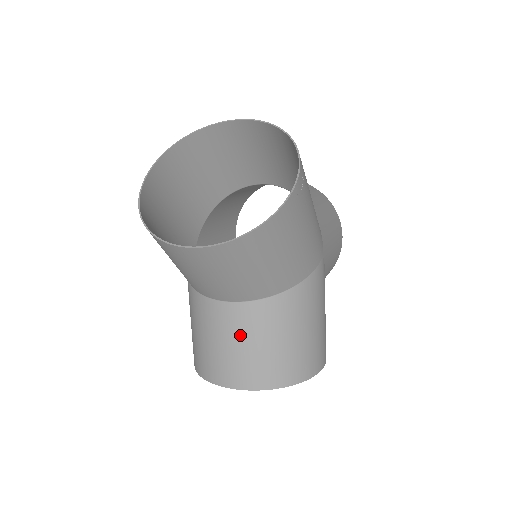
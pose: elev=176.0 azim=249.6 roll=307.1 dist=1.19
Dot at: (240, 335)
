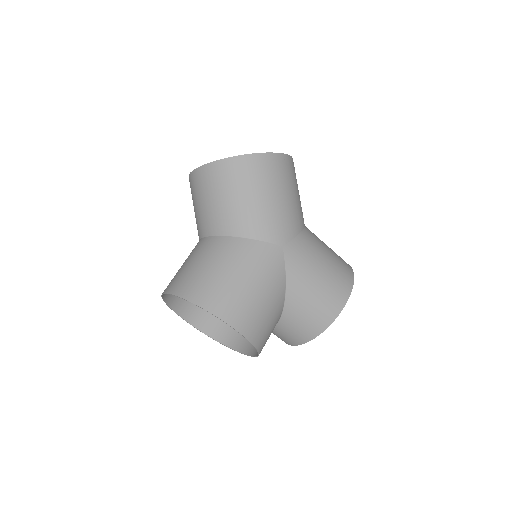
Dot at: (192, 257)
